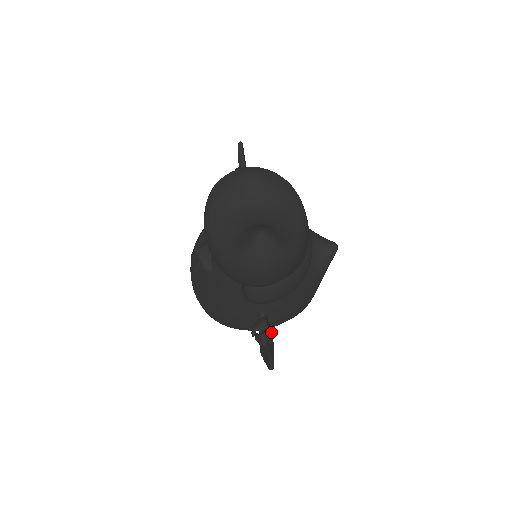
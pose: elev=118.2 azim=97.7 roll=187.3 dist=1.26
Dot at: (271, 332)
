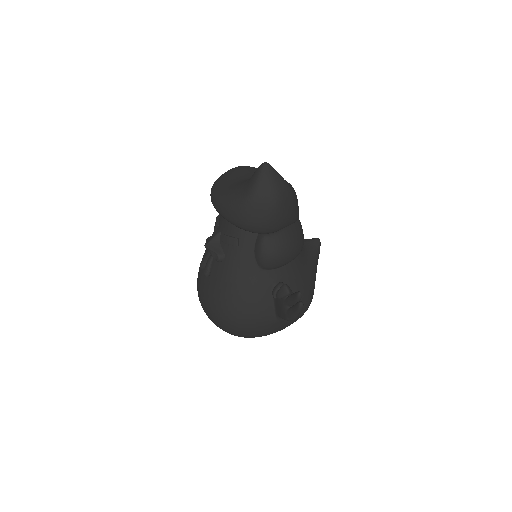
Dot at: occluded
